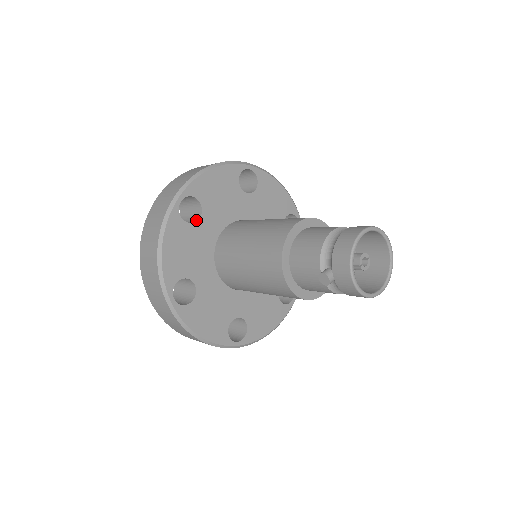
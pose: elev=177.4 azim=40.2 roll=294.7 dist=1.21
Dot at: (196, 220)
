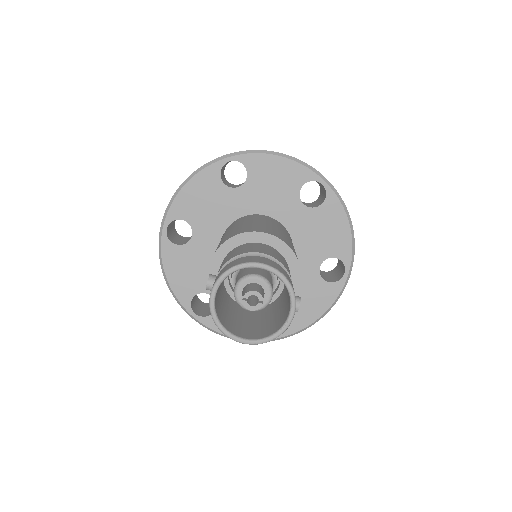
Dot at: (234, 187)
